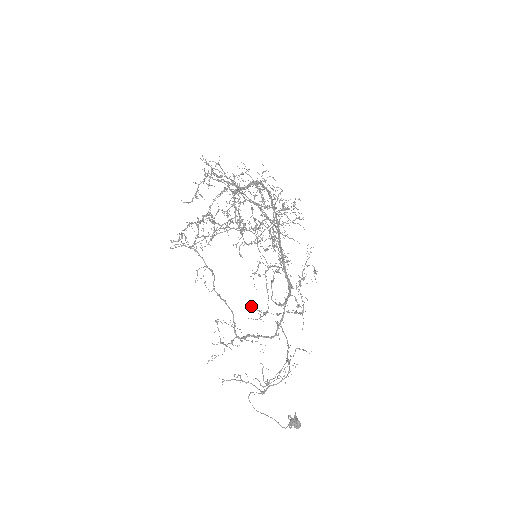
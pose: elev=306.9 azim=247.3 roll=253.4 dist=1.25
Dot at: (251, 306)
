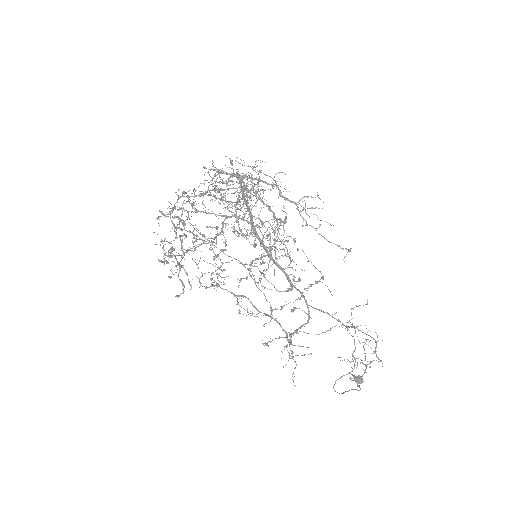
Dot at: (252, 314)
